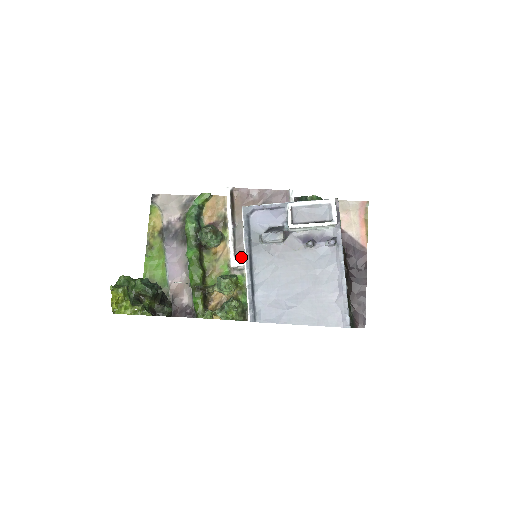
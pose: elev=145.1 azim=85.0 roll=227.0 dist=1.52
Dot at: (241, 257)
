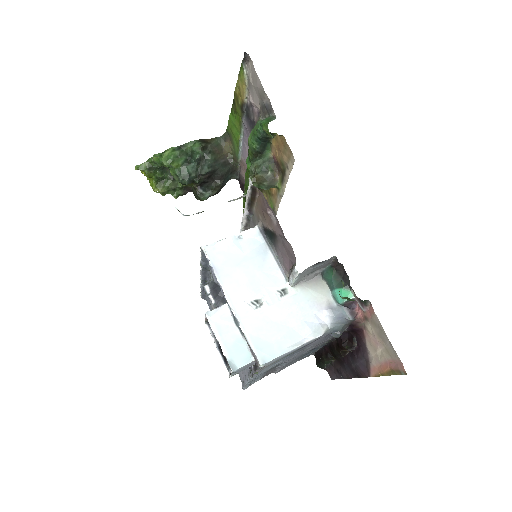
Dot at: occluded
